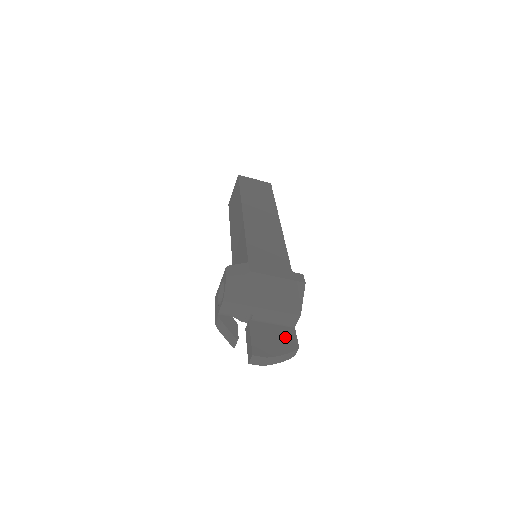
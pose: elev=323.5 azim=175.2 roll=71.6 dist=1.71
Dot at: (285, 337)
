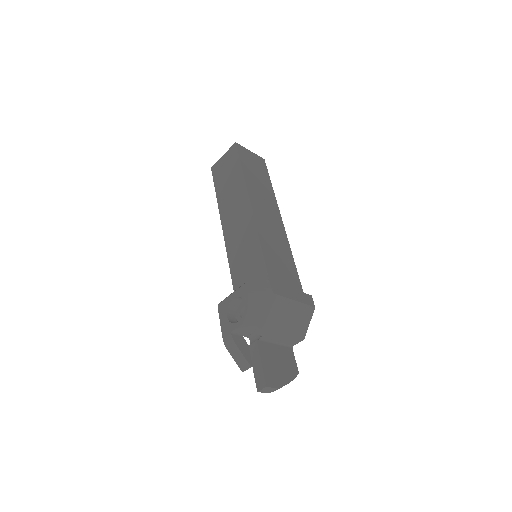
Dot at: (287, 360)
